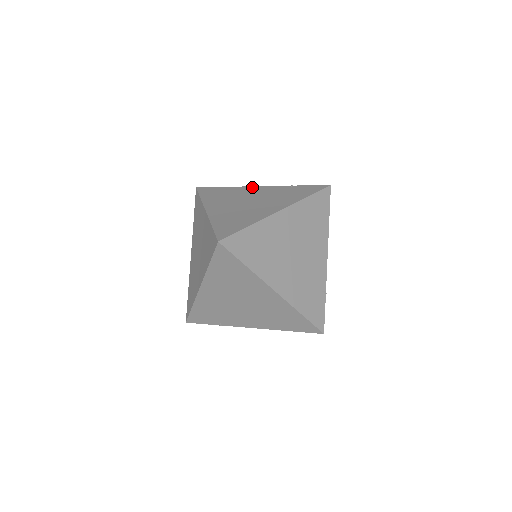
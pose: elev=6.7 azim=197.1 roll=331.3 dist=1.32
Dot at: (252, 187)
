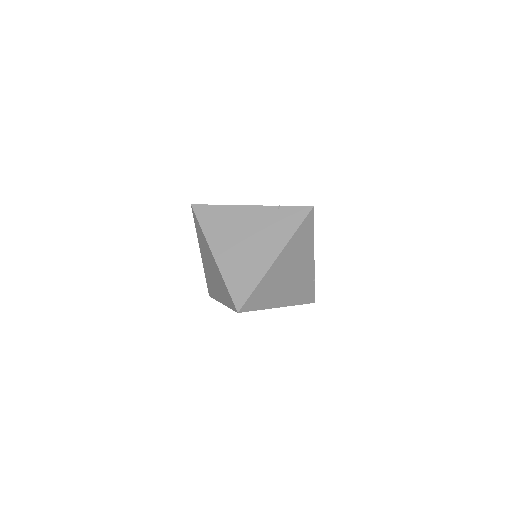
Dot at: (243, 208)
